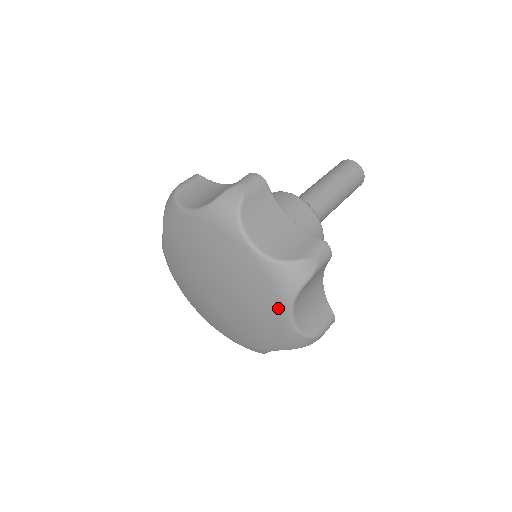
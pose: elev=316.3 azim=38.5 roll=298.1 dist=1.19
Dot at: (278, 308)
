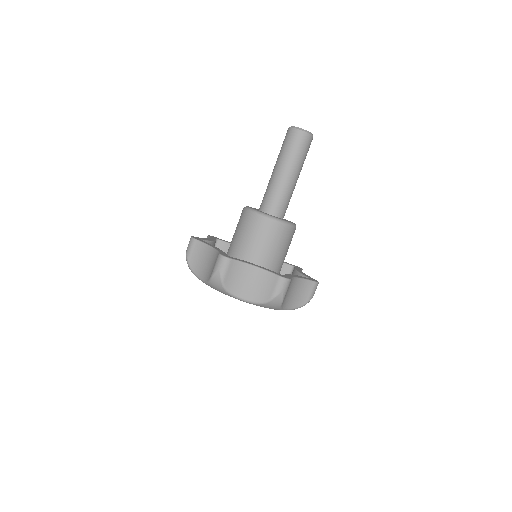
Dot at: occluded
